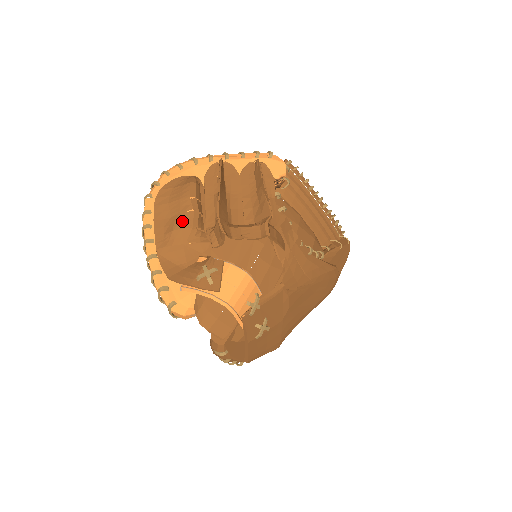
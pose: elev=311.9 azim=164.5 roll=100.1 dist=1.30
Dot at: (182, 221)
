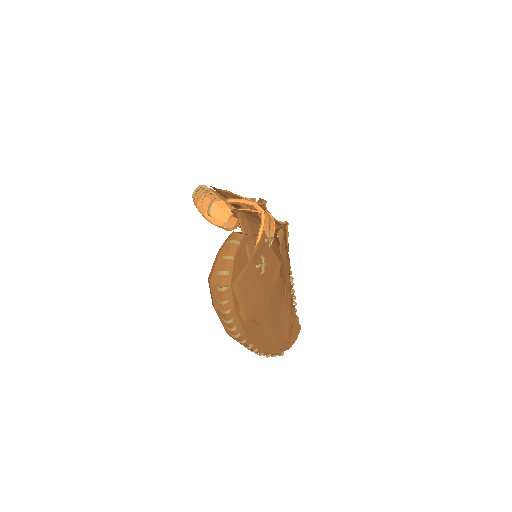
Dot at: occluded
